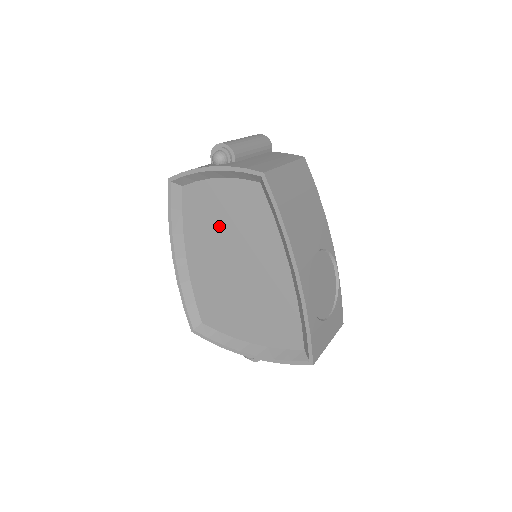
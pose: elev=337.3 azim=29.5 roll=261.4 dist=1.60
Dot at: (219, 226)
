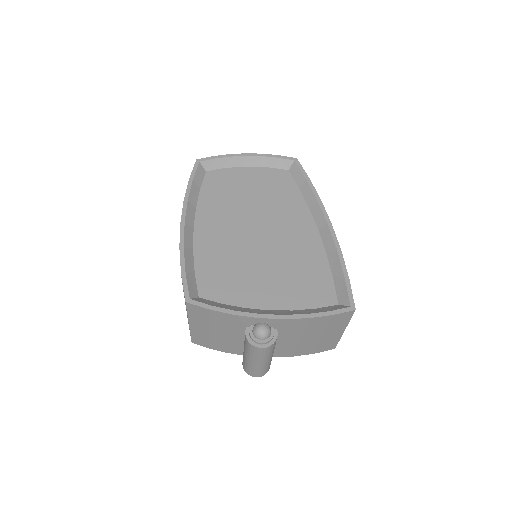
Dot at: (242, 199)
